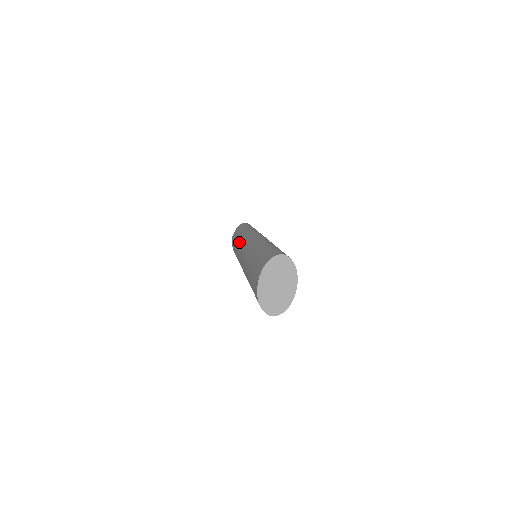
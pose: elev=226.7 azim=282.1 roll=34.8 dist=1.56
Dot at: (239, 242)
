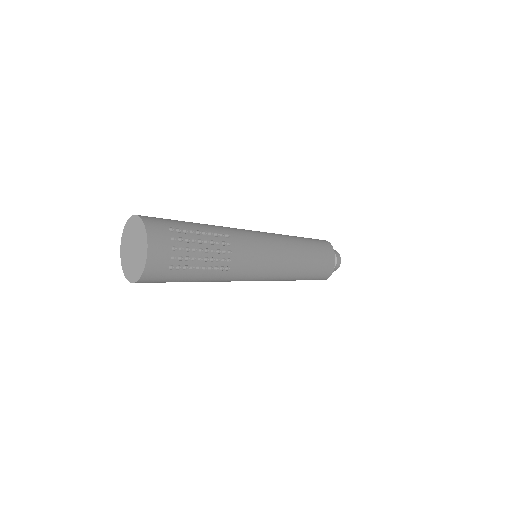
Dot at: occluded
